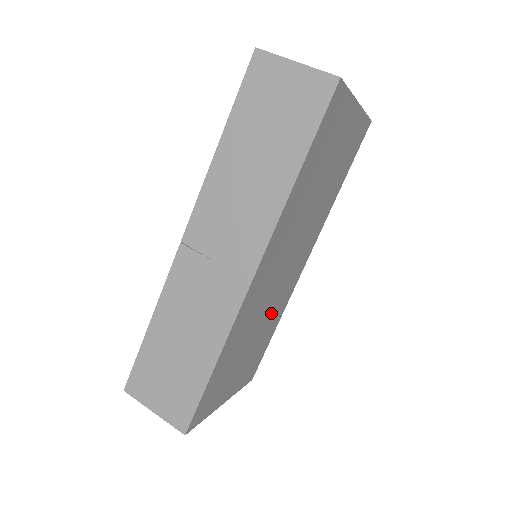
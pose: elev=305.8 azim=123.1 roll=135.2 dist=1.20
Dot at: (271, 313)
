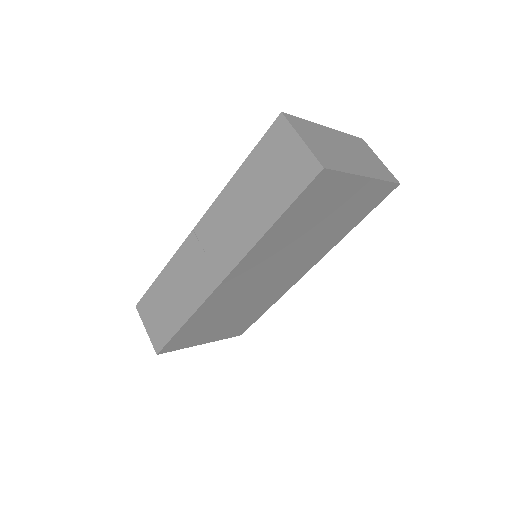
Dot at: (258, 300)
